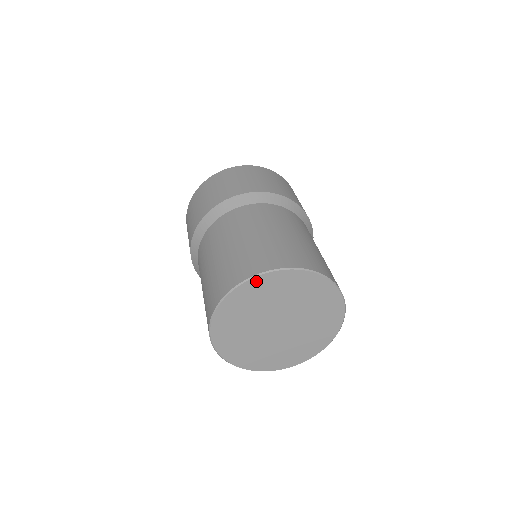
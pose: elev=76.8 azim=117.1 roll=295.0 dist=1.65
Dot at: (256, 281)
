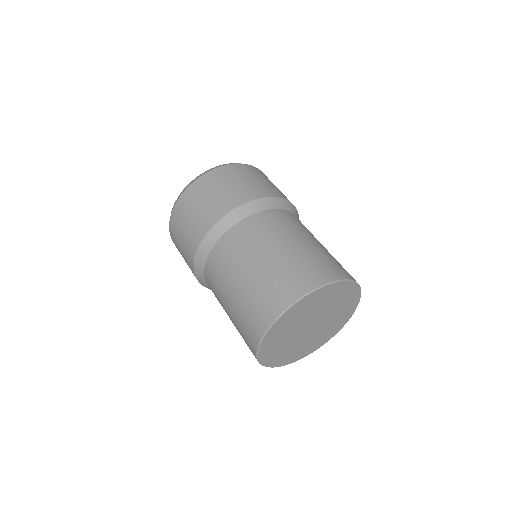
Dot at: (299, 304)
